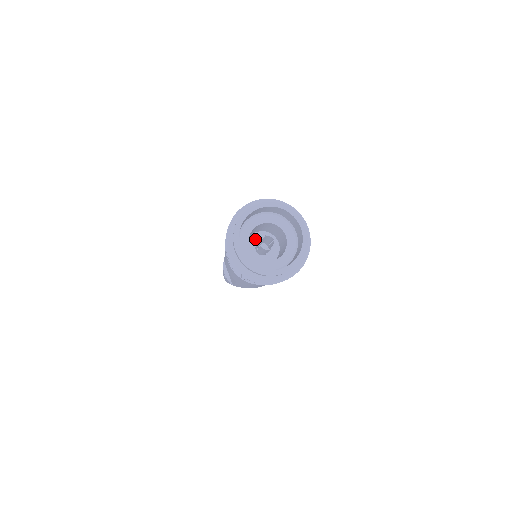
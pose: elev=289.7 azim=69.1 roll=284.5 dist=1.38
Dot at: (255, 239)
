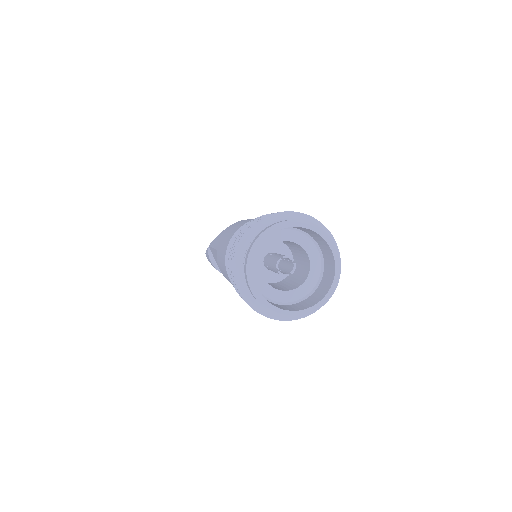
Dot at: occluded
